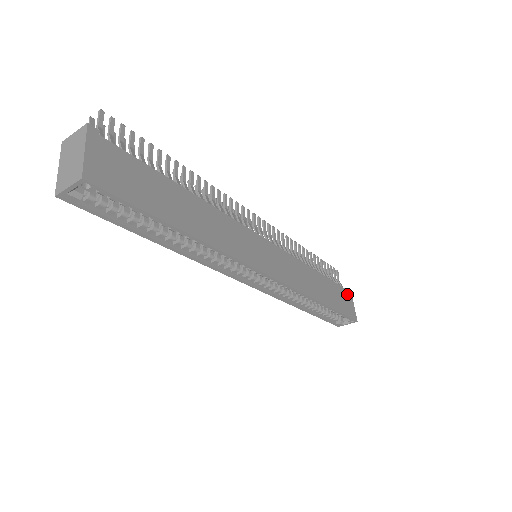
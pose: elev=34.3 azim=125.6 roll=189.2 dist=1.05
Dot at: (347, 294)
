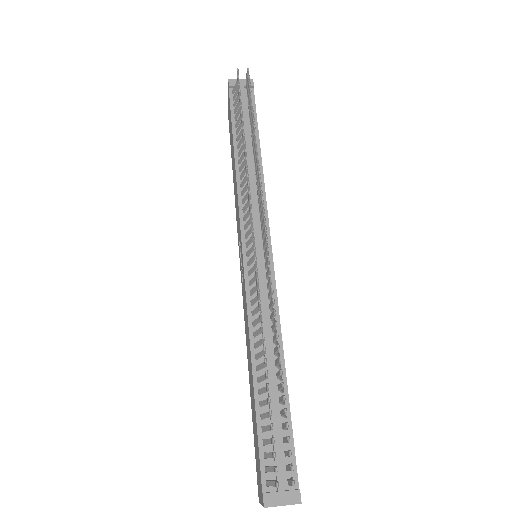
Dot at: occluded
